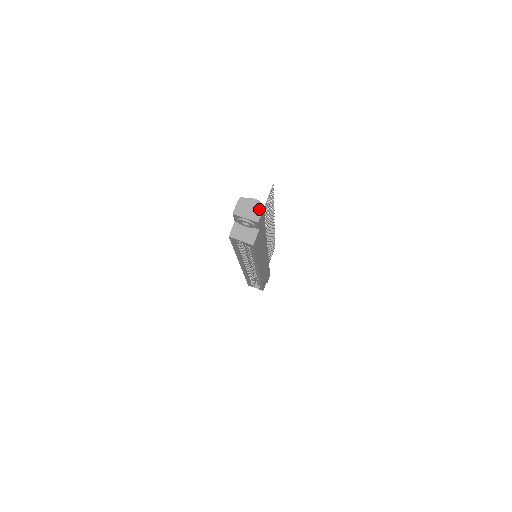
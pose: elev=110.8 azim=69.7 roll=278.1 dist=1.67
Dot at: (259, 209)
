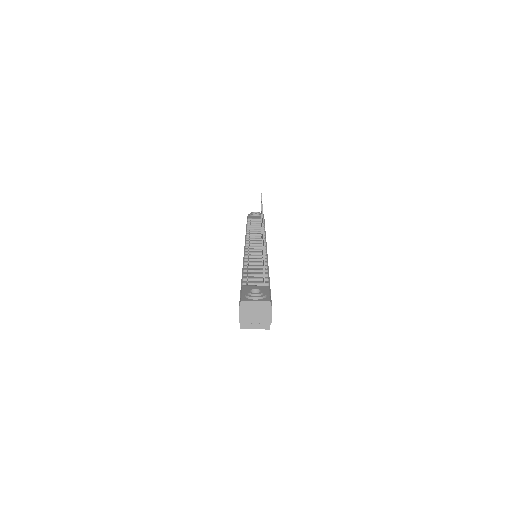
Dot at: (267, 308)
